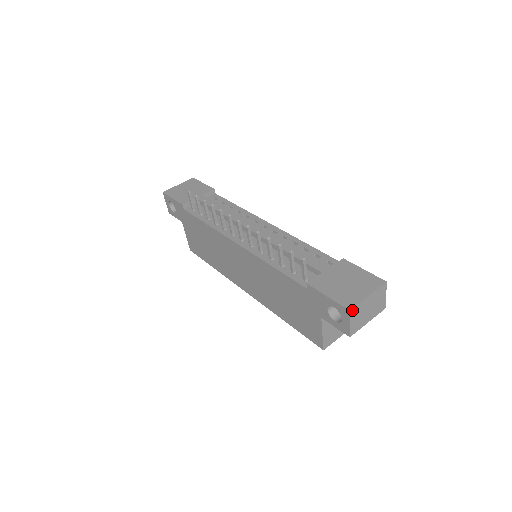
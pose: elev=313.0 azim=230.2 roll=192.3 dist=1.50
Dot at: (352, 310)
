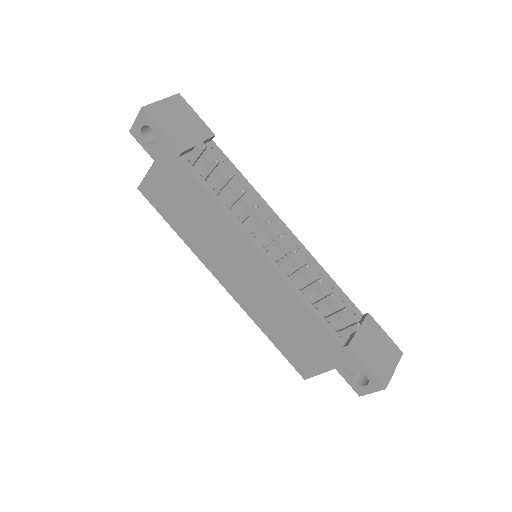
Dot at: (385, 387)
